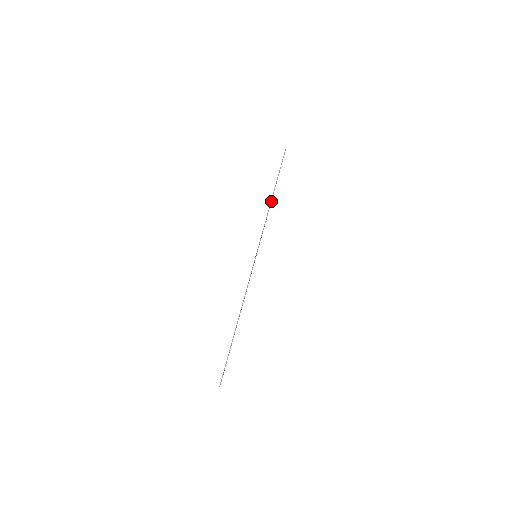
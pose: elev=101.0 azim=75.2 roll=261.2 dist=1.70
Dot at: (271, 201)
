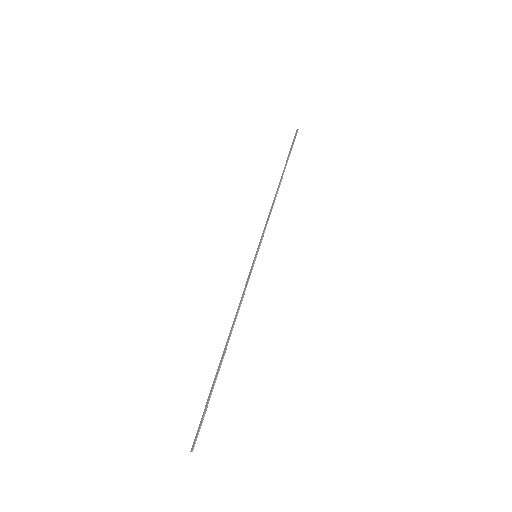
Dot at: (277, 188)
